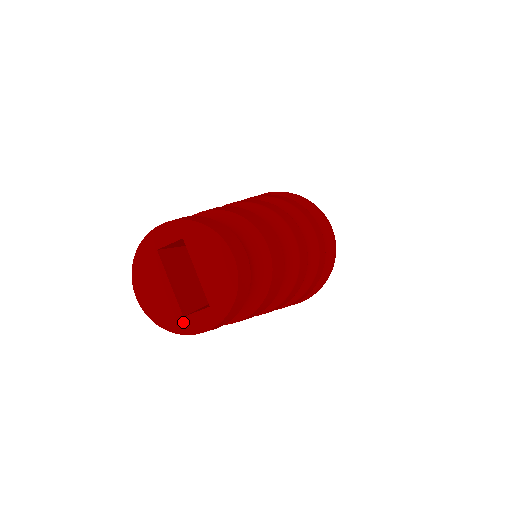
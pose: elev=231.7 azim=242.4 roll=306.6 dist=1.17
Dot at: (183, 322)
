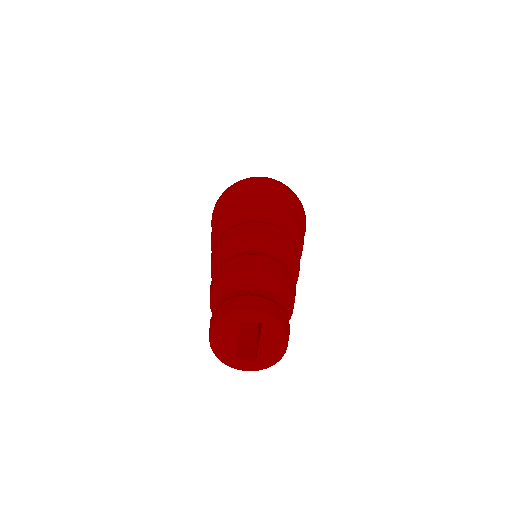
Dot at: (234, 361)
